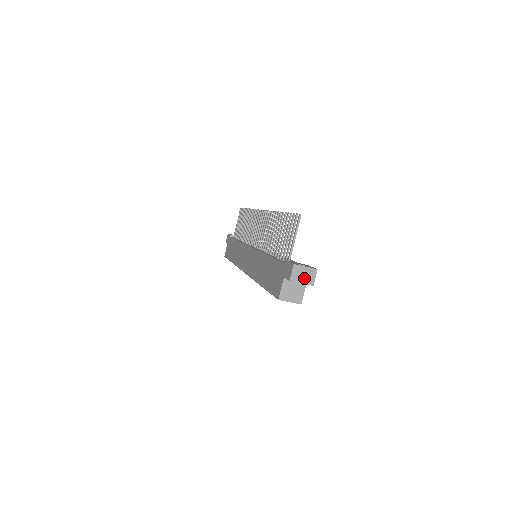
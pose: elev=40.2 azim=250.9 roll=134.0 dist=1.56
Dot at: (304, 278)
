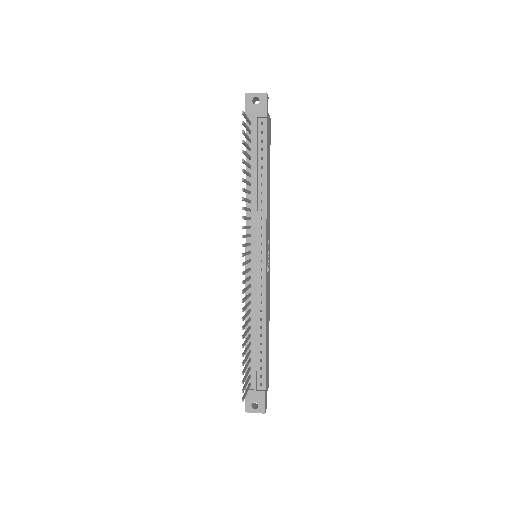
Dot at: occluded
